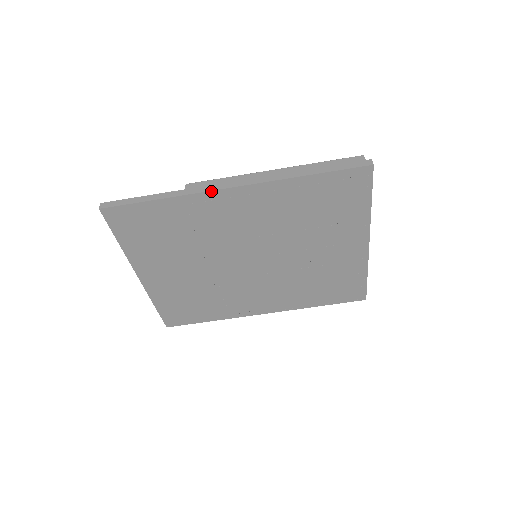
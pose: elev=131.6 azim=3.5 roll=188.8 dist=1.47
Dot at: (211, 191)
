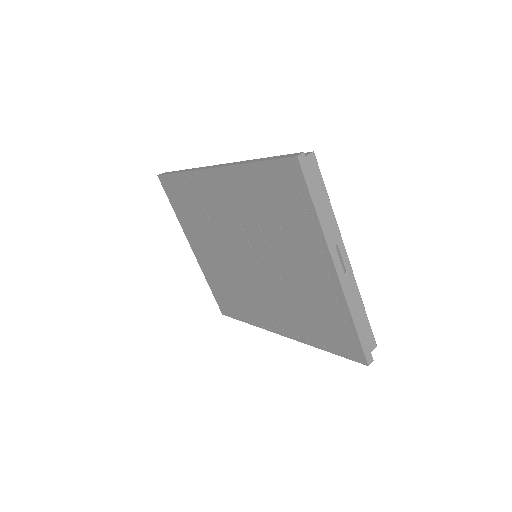
Dot at: (201, 170)
